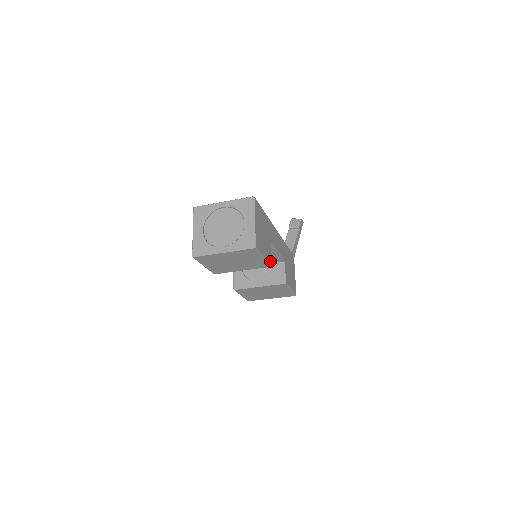
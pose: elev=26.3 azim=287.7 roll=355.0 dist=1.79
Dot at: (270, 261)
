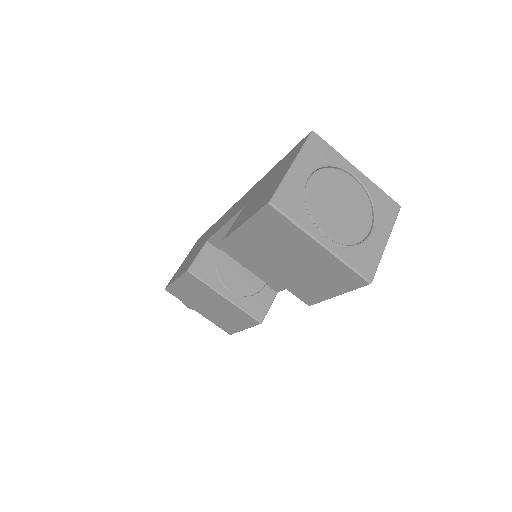
Dot at: occluded
